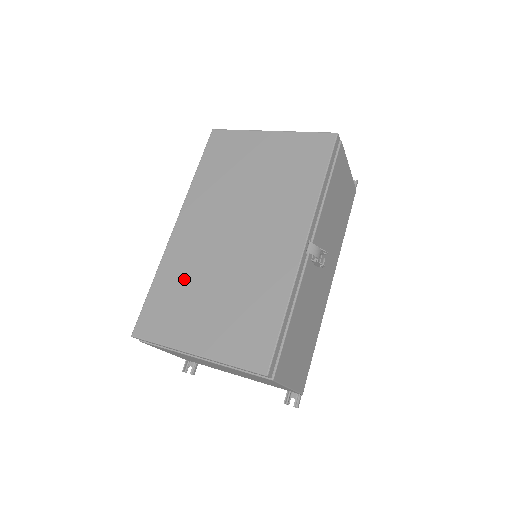
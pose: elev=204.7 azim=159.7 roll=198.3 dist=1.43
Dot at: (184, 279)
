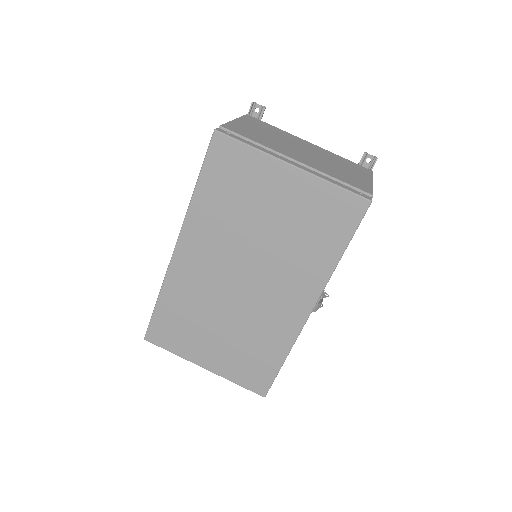
Dot at: (190, 307)
